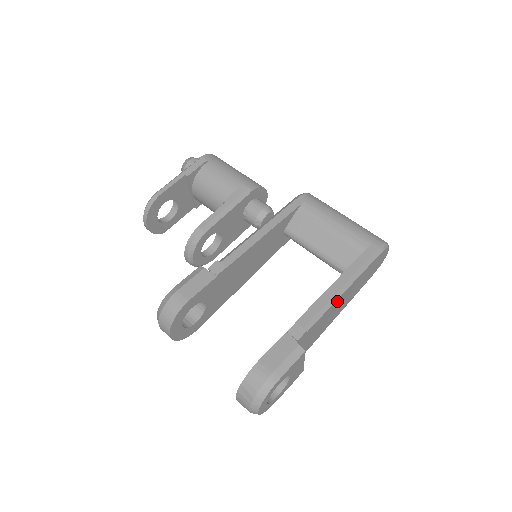
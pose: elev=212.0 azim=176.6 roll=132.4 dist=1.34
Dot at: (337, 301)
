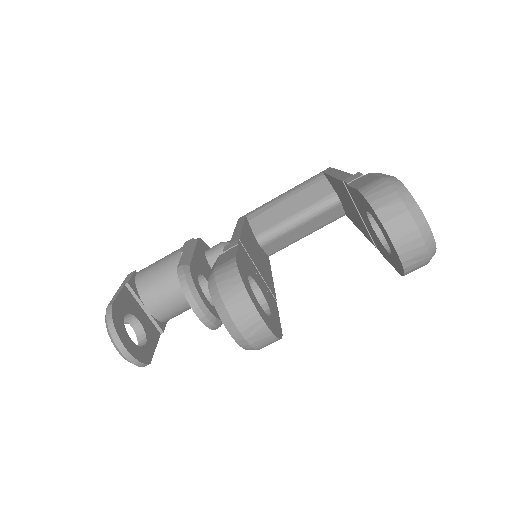
Dot at: occluded
